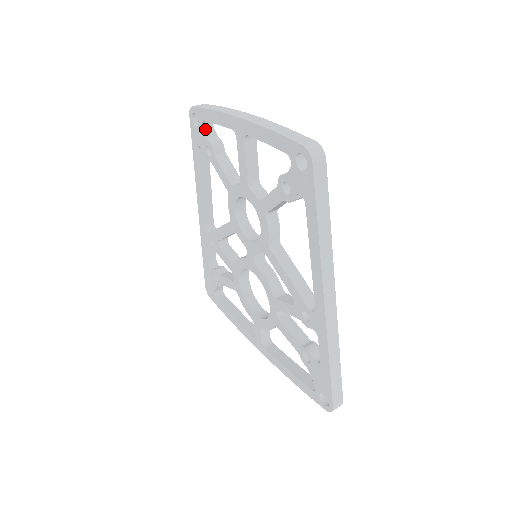
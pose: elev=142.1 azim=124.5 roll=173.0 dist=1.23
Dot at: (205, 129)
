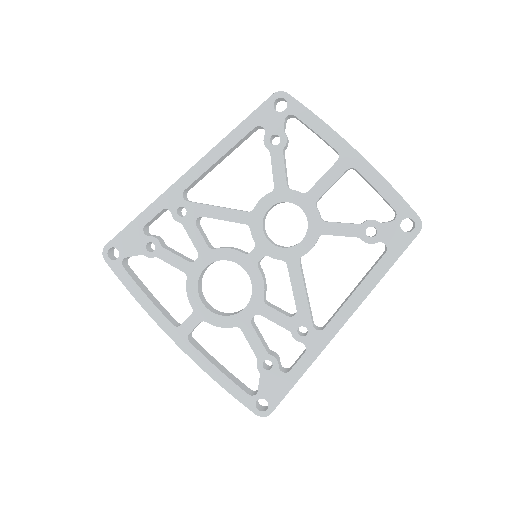
Dot at: (285, 120)
